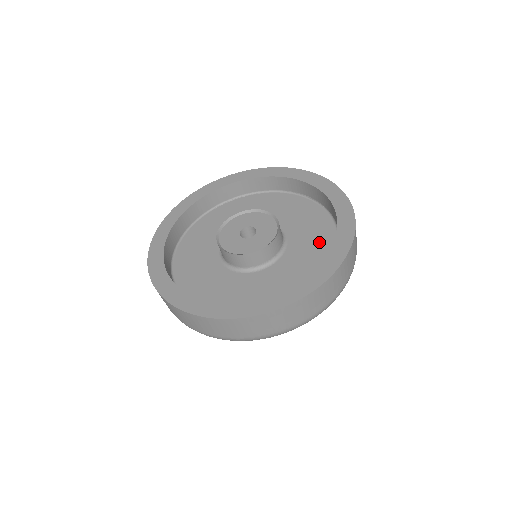
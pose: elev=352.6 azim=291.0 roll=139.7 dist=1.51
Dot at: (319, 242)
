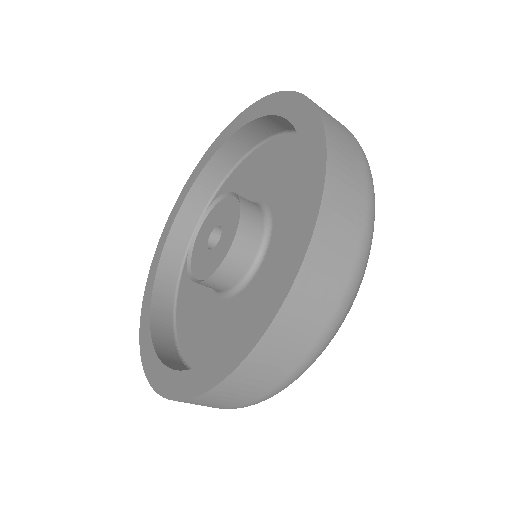
Dot at: occluded
